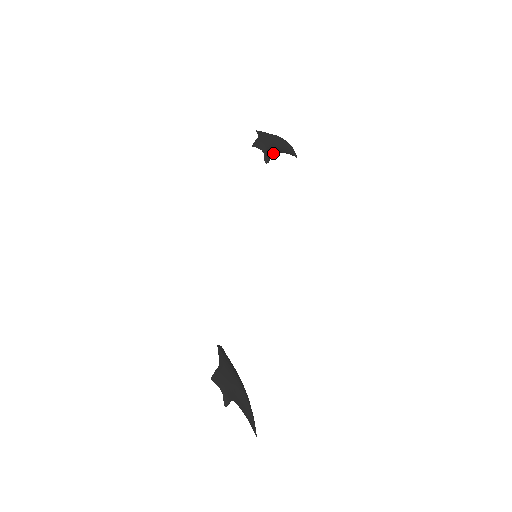
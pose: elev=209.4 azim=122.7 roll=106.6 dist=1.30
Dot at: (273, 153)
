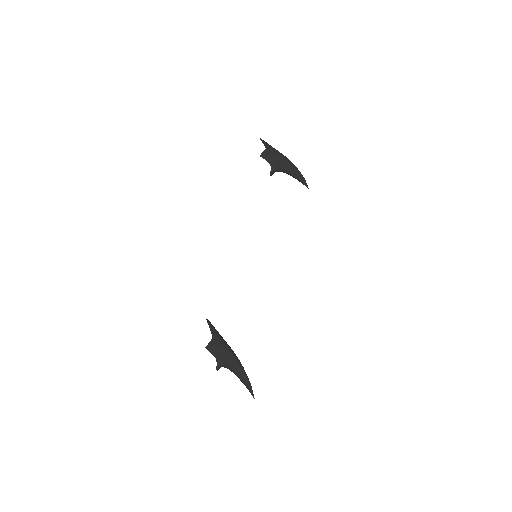
Dot at: (281, 171)
